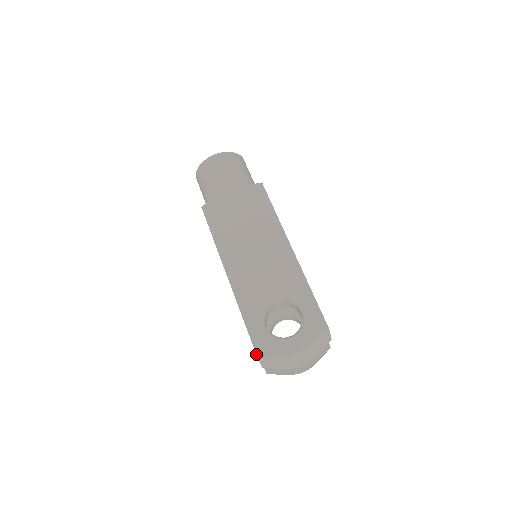
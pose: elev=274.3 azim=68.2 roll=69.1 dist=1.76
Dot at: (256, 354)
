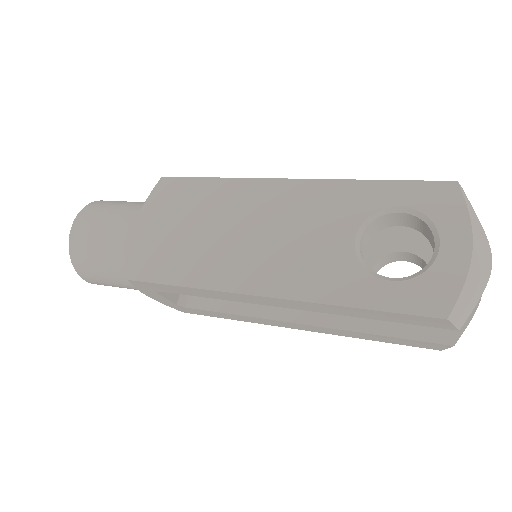
Dot at: (438, 318)
